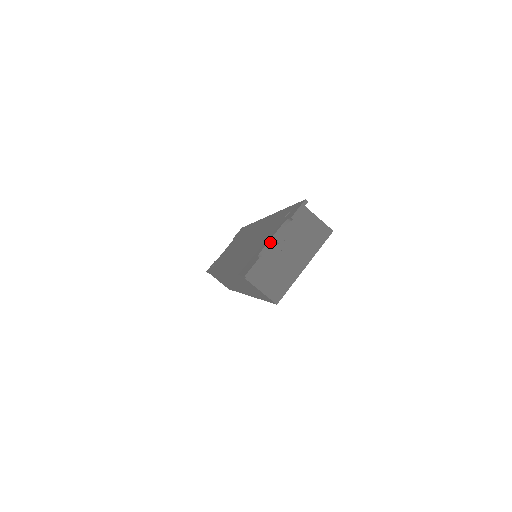
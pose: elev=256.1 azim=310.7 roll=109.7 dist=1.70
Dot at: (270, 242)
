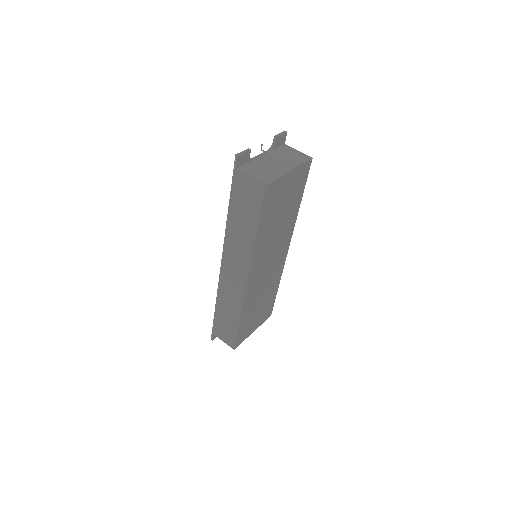
Dot at: (258, 156)
